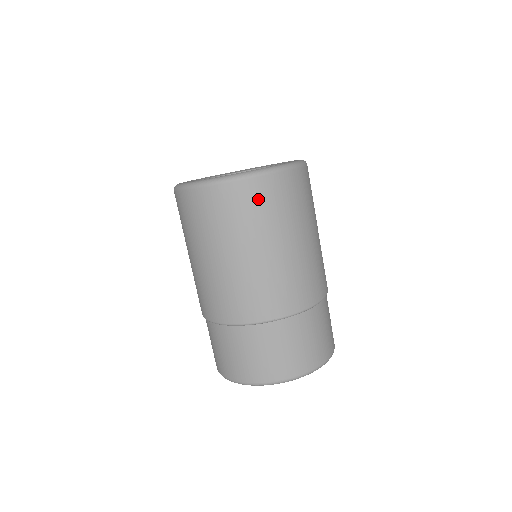
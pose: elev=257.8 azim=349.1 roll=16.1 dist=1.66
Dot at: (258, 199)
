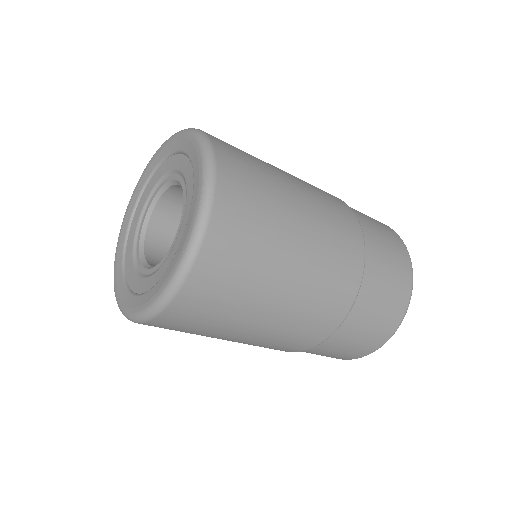
Dot at: (210, 294)
